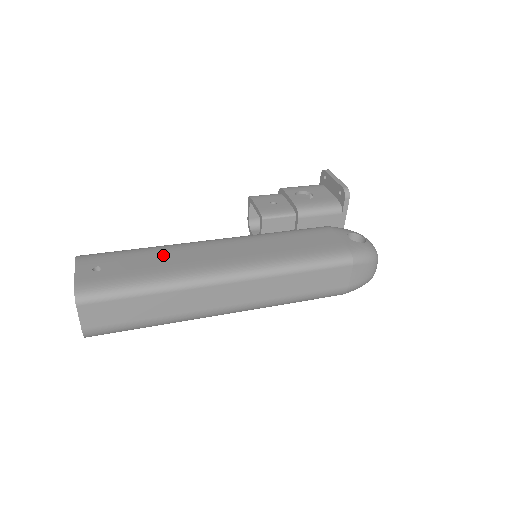
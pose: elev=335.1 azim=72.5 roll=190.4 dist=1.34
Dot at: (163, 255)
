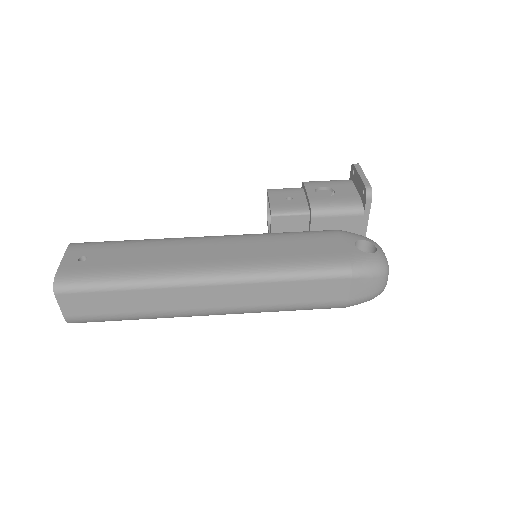
Dot at: (150, 250)
